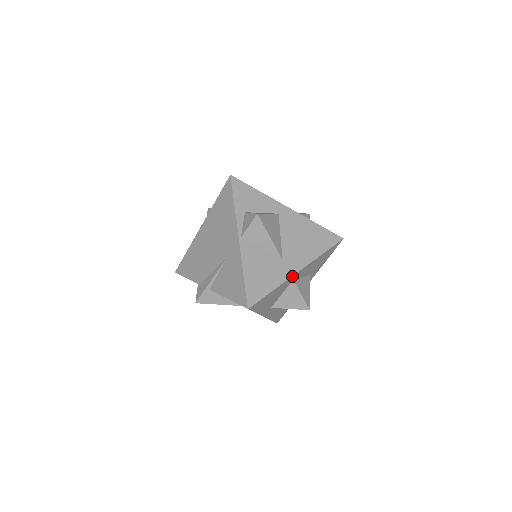
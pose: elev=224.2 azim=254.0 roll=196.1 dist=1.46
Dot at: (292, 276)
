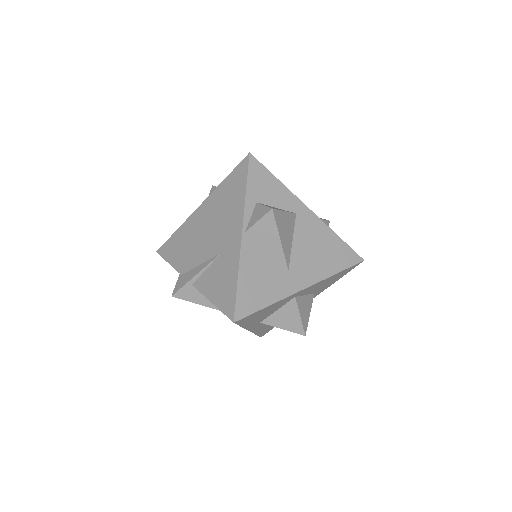
Dot at: (295, 293)
